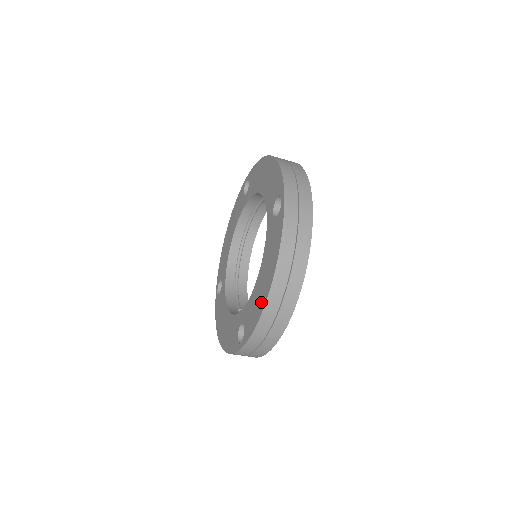
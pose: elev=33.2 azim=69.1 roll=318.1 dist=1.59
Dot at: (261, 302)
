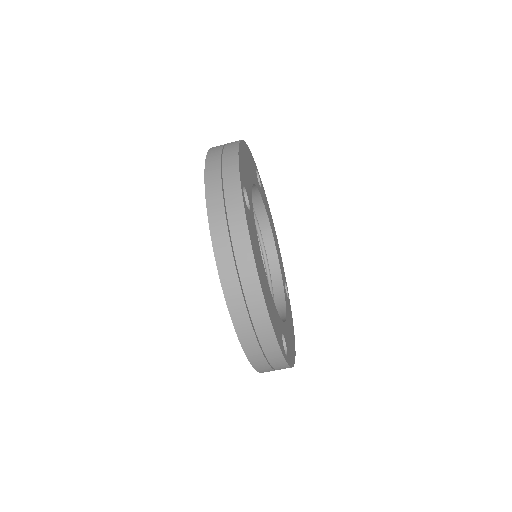
Dot at: occluded
